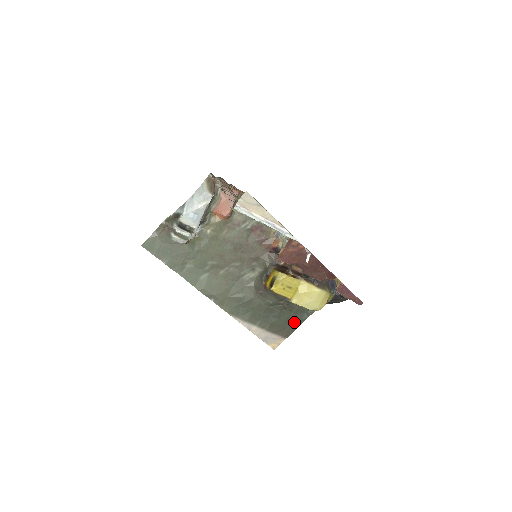
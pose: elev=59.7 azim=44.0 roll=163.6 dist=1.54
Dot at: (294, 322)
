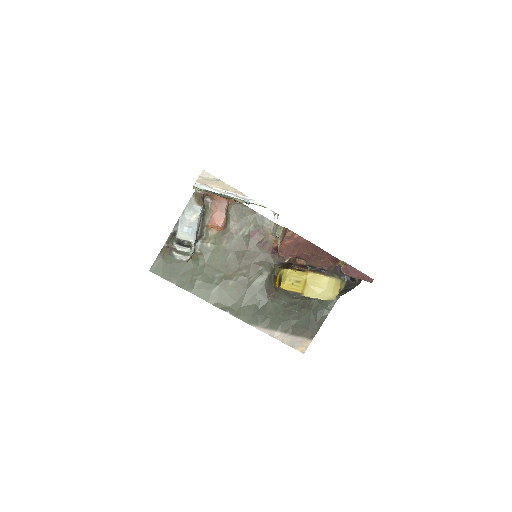
Dot at: (316, 320)
